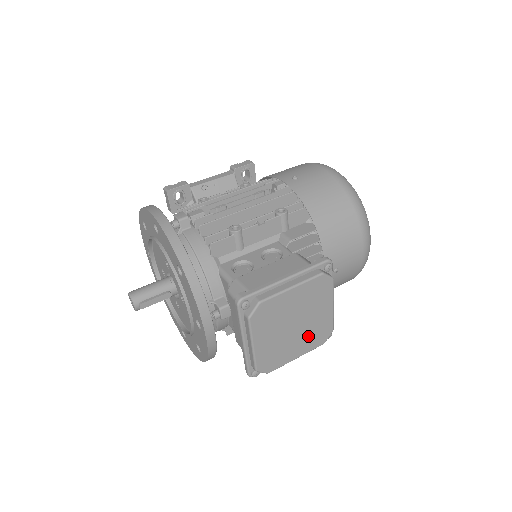
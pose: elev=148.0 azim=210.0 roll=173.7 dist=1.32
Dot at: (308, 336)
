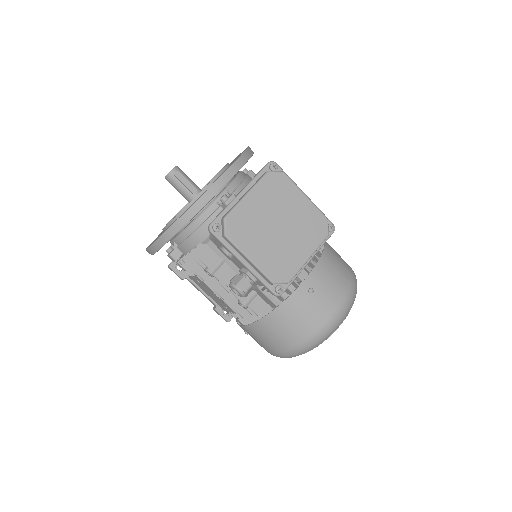
Dot at: (274, 253)
